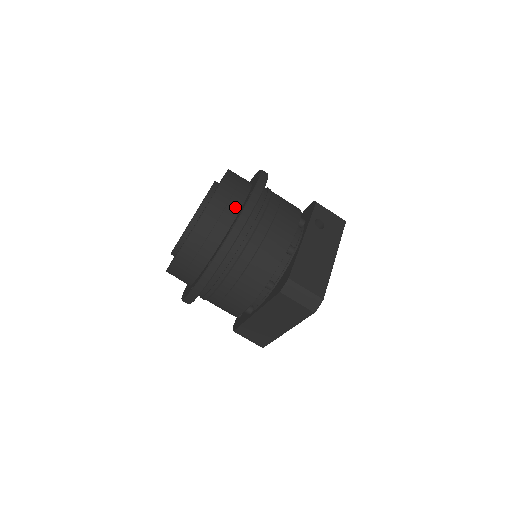
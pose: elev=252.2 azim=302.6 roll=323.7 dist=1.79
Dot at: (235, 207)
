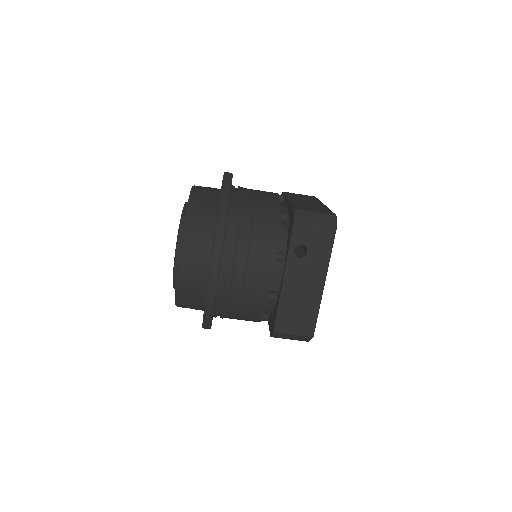
Dot at: (202, 280)
